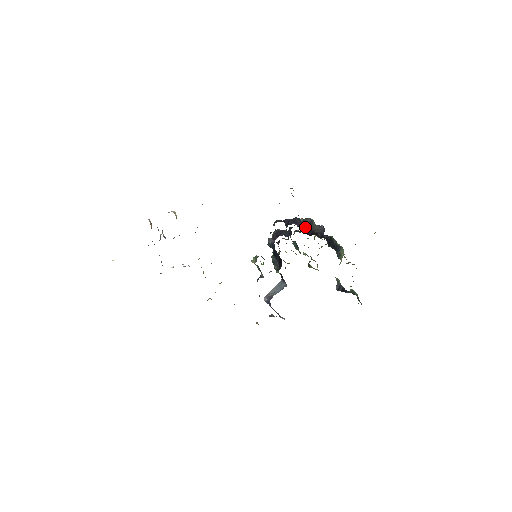
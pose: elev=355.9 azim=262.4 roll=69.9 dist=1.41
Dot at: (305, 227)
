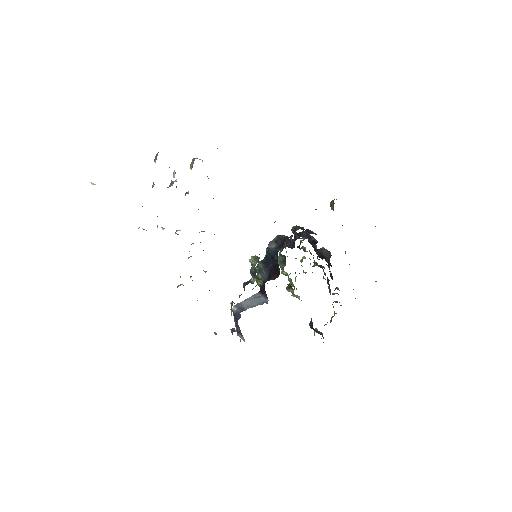
Dot at: occluded
